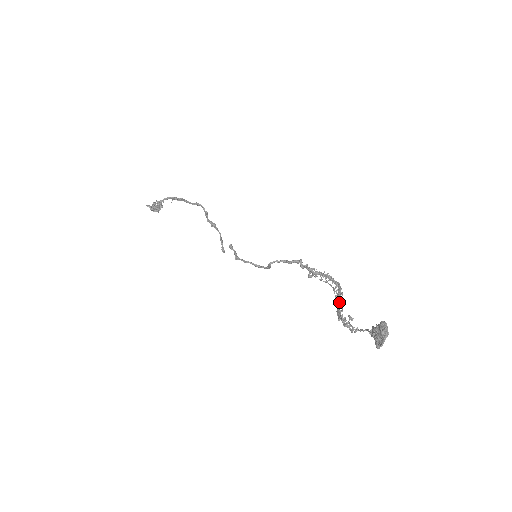
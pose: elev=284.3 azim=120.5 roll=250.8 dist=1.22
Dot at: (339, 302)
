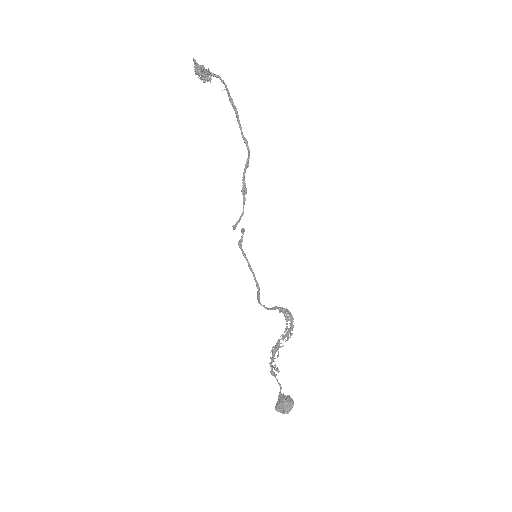
Dot at: occluded
